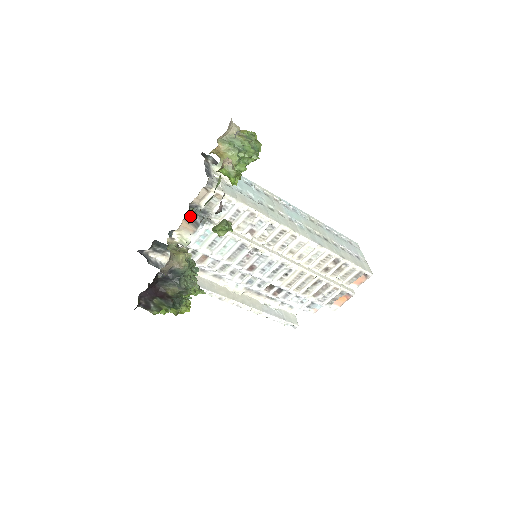
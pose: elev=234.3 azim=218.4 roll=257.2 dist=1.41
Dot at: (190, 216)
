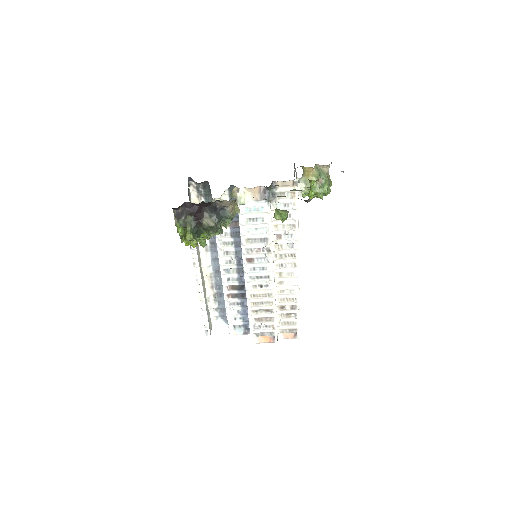
Dot at: (266, 188)
